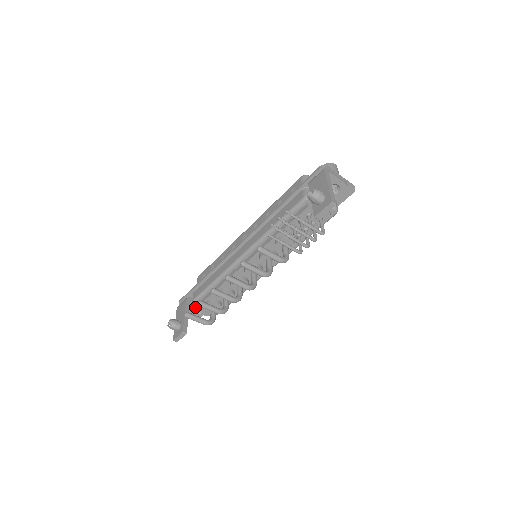
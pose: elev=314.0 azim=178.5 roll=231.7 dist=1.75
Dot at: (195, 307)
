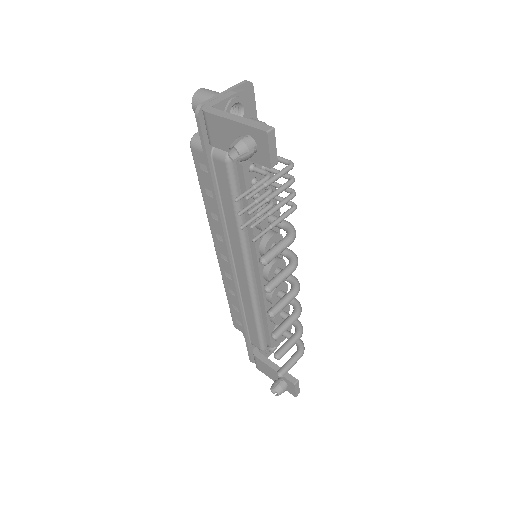
Dot at: occluded
